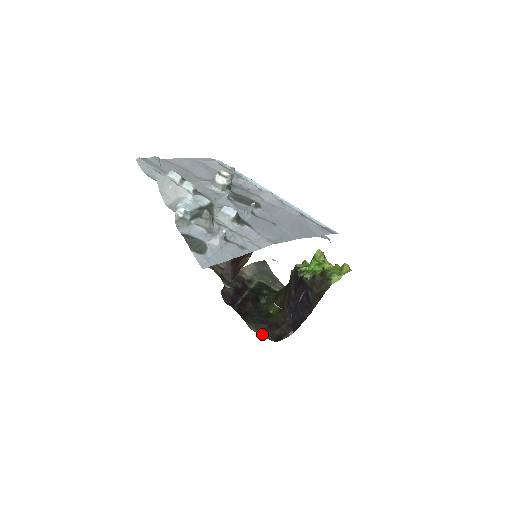
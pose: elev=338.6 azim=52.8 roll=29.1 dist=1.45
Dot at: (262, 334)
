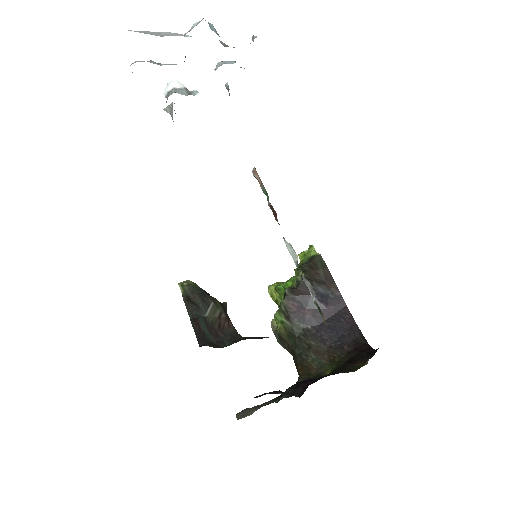
Dot at: occluded
